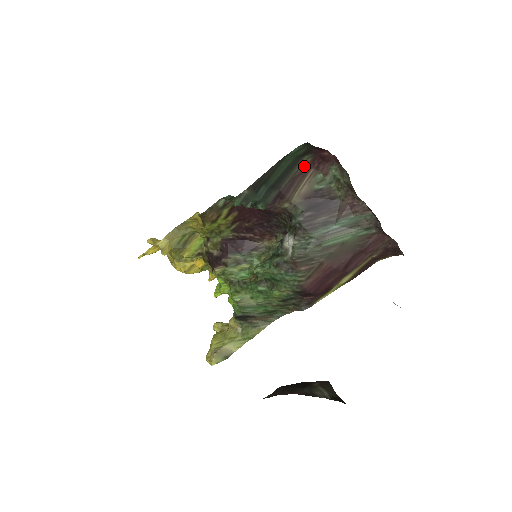
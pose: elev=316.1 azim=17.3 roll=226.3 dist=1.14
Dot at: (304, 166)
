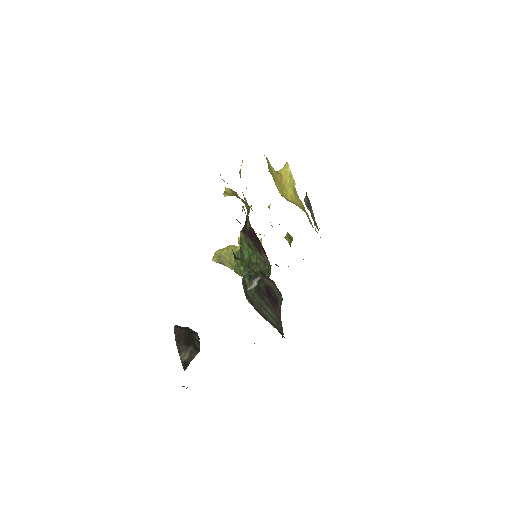
Dot at: occluded
